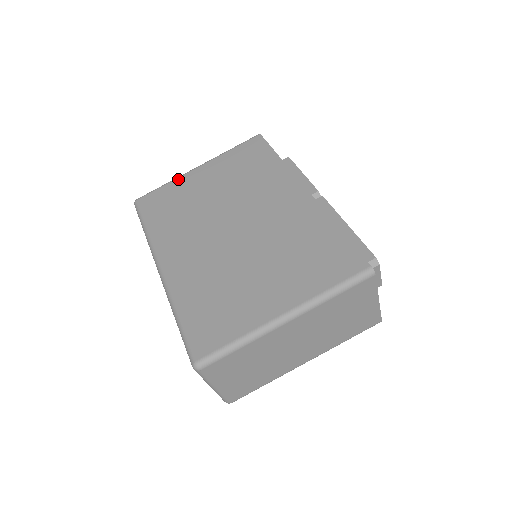
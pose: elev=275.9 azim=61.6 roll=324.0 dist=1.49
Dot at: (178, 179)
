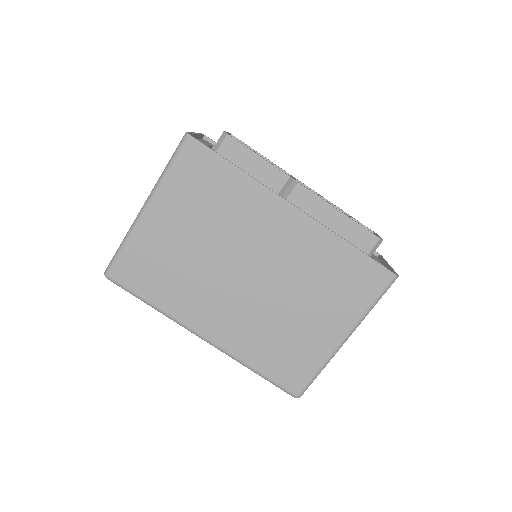
Dot at: (135, 234)
